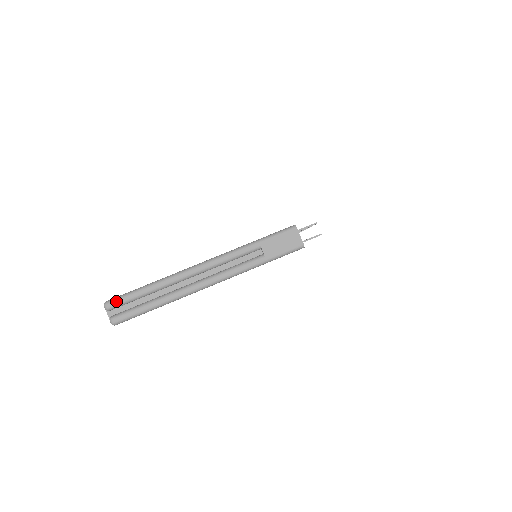
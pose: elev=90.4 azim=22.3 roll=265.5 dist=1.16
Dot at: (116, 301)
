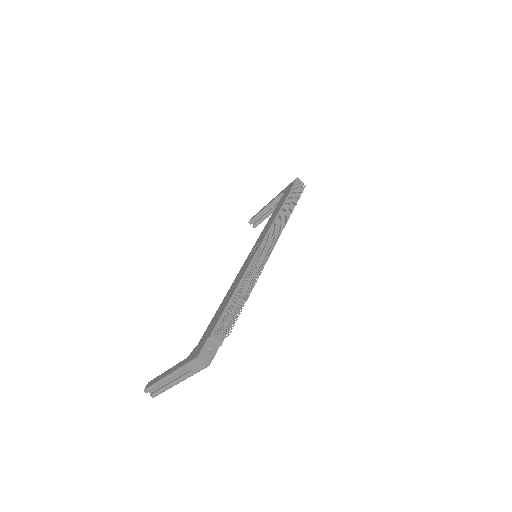
Dot at: (147, 390)
